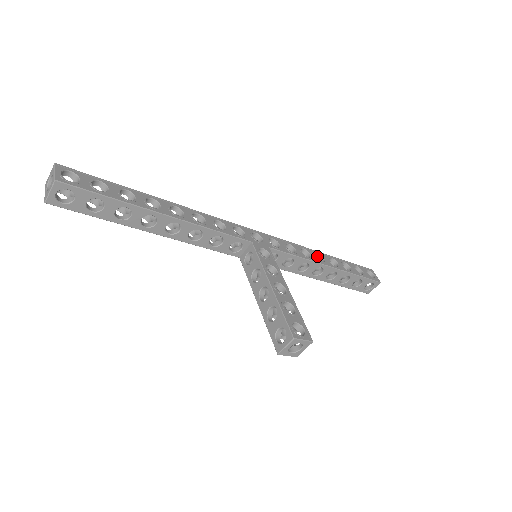
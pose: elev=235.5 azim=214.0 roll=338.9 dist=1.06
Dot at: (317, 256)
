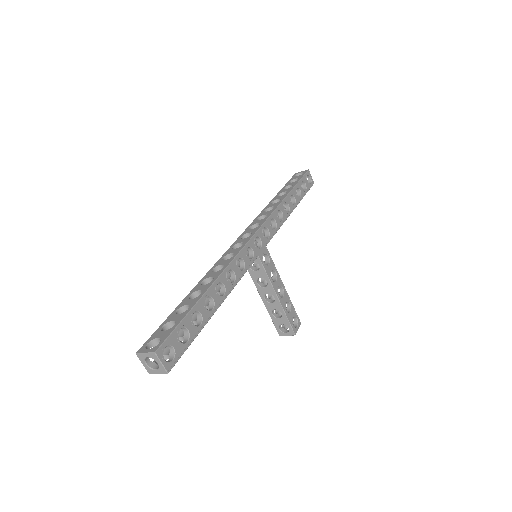
Dot at: (283, 203)
